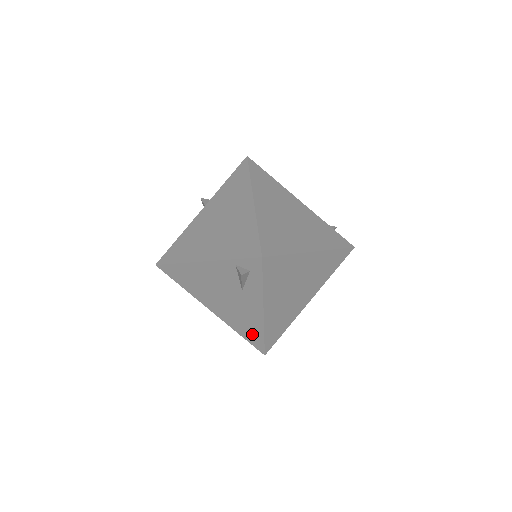
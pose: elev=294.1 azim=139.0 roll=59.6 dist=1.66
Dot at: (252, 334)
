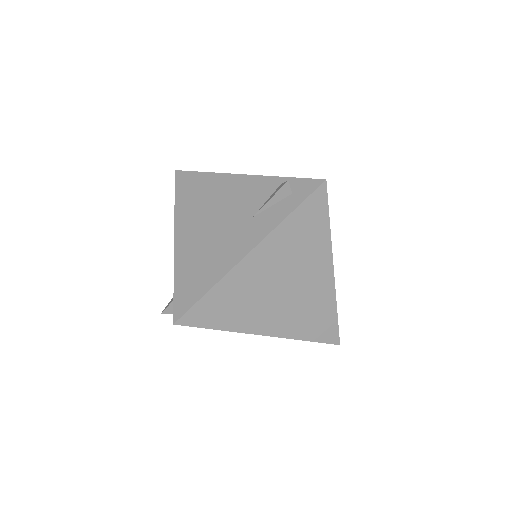
Dot at: (194, 284)
